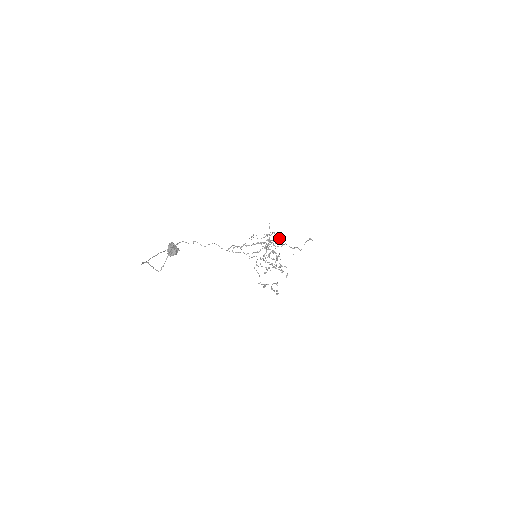
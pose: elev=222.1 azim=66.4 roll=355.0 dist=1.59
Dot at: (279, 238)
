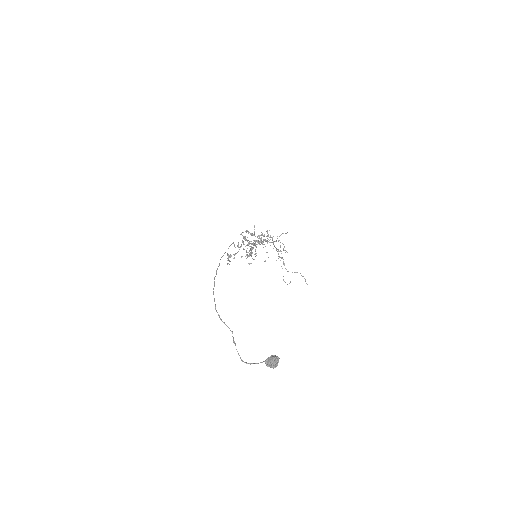
Dot at: occluded
